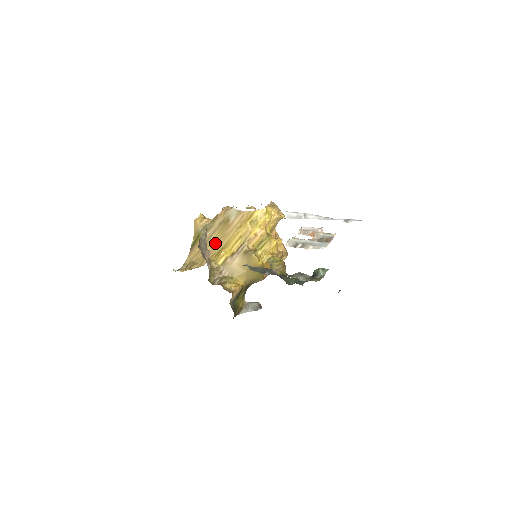
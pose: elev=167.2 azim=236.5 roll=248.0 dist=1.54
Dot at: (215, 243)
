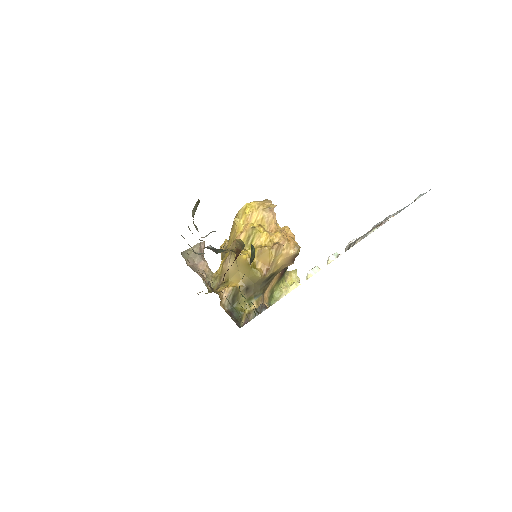
Dot at: occluded
